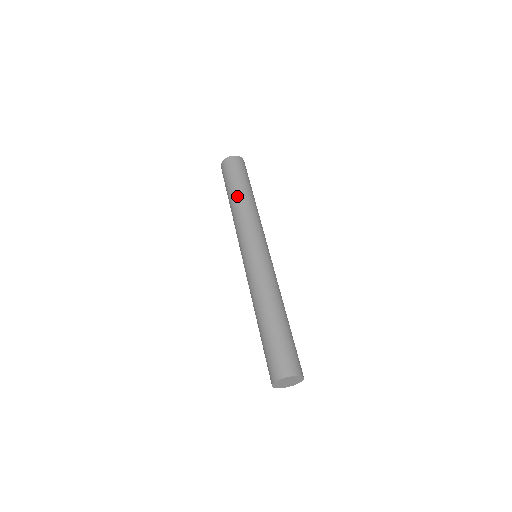
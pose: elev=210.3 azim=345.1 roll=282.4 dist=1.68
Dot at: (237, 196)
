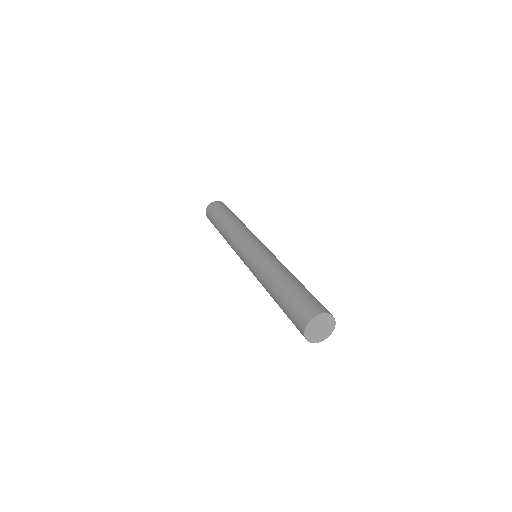
Dot at: (224, 223)
